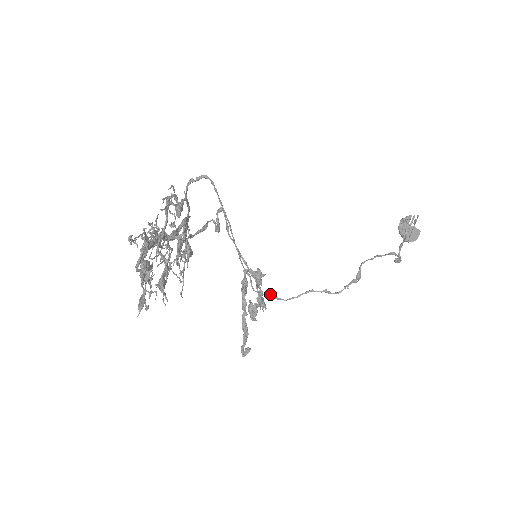
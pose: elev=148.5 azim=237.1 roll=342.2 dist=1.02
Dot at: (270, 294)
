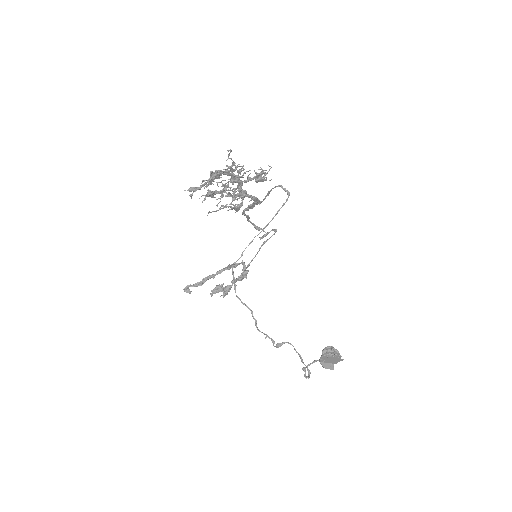
Dot at: (235, 281)
